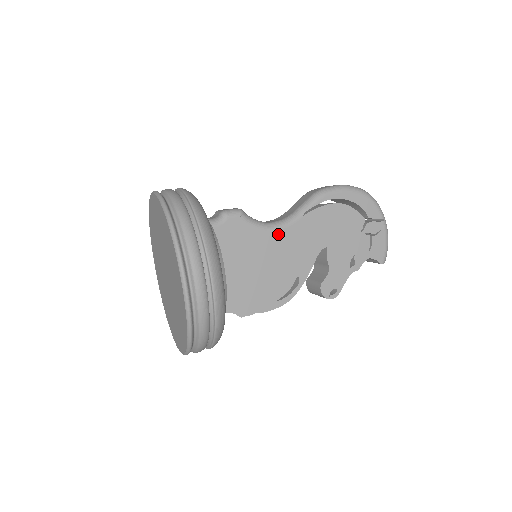
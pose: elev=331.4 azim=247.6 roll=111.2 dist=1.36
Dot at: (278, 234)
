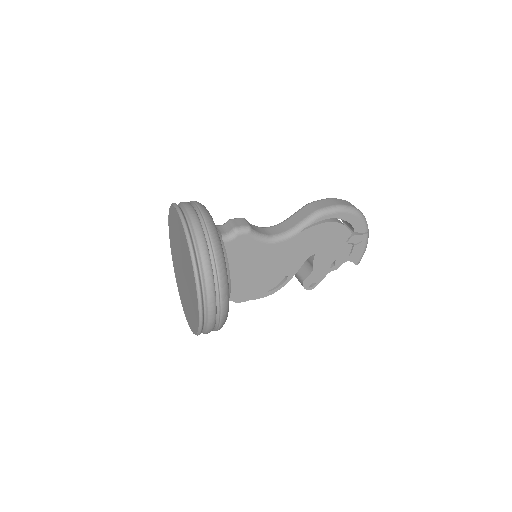
Dot at: (277, 246)
